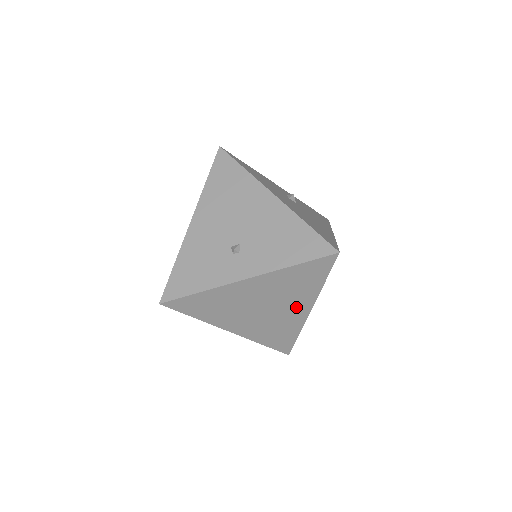
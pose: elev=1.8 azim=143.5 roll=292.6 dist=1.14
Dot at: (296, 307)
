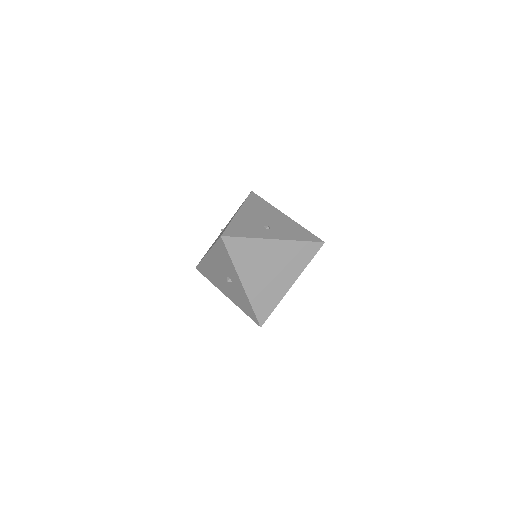
Dot at: (287, 278)
